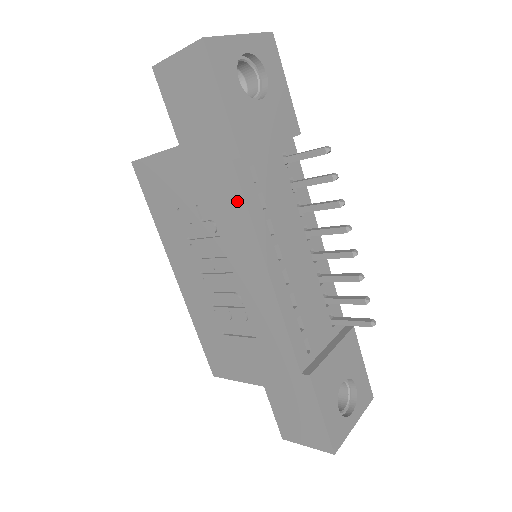
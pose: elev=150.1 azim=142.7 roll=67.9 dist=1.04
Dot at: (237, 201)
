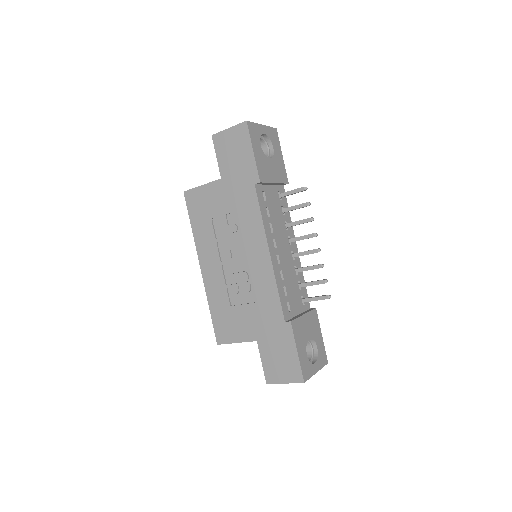
Dot at: (254, 208)
